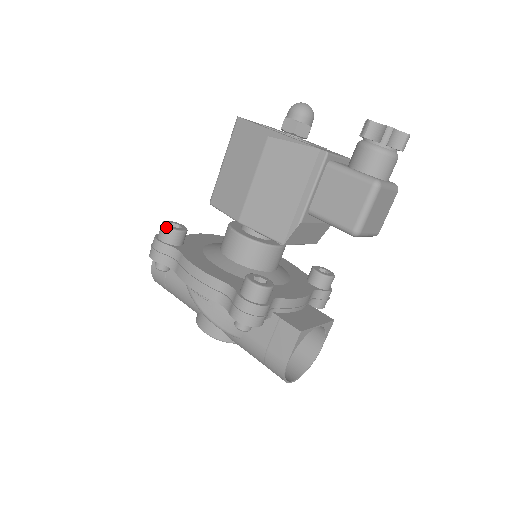
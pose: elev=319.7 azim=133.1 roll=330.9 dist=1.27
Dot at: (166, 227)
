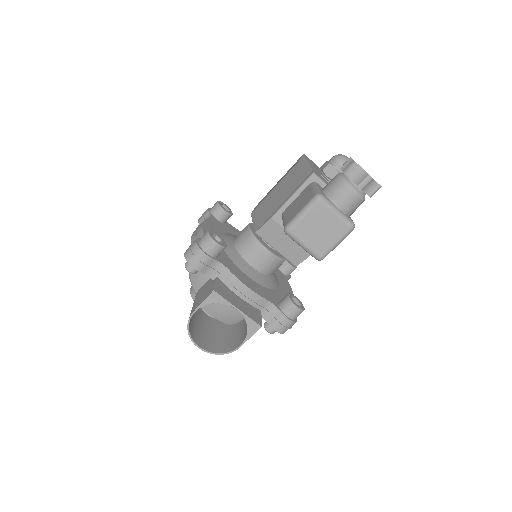
Dot at: (217, 202)
